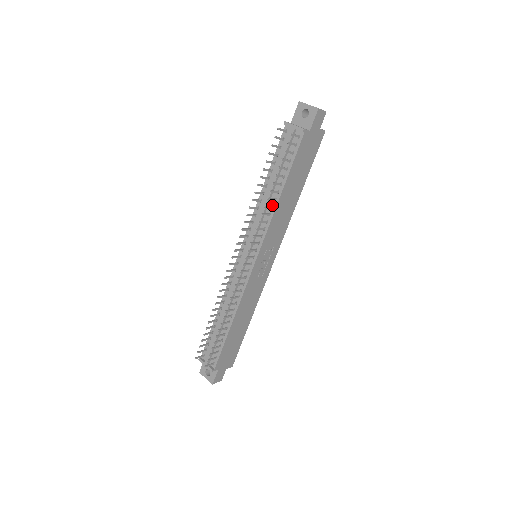
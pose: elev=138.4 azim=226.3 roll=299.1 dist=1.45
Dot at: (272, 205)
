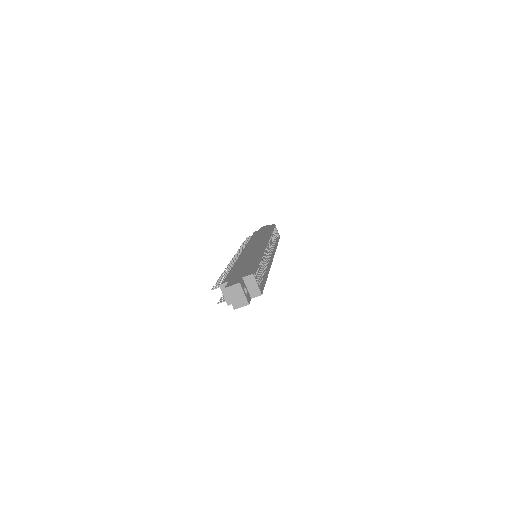
Dot at: occluded
